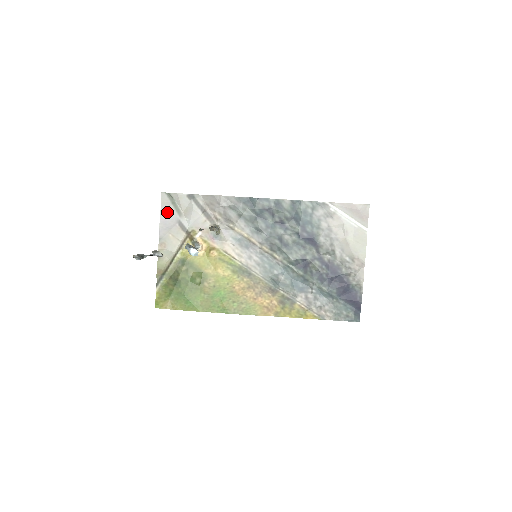
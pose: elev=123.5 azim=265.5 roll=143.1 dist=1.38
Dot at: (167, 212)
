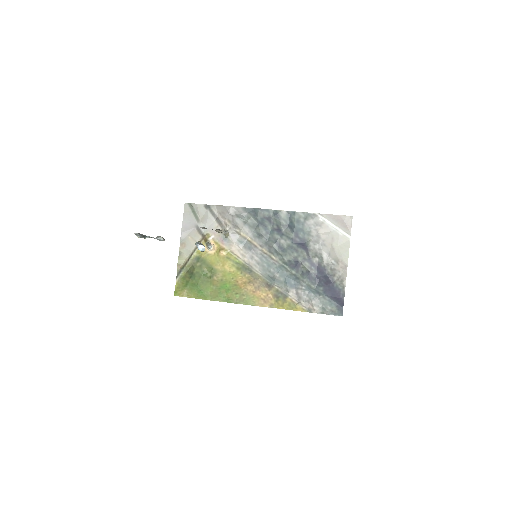
Dot at: (188, 219)
